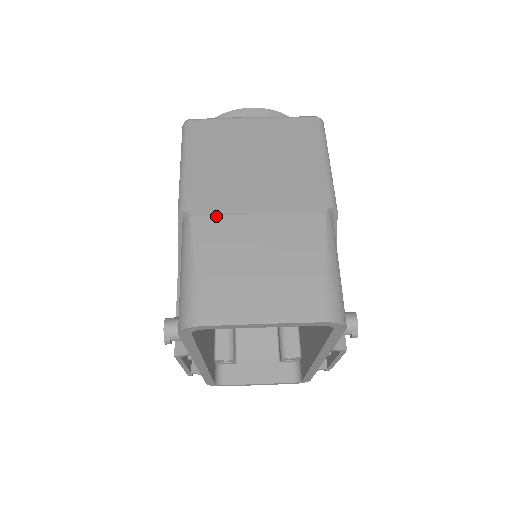
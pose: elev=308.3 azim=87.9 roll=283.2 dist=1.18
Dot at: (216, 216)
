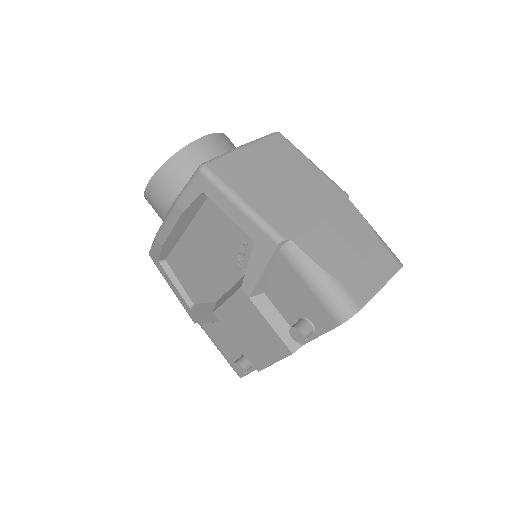
Dot at: (307, 234)
